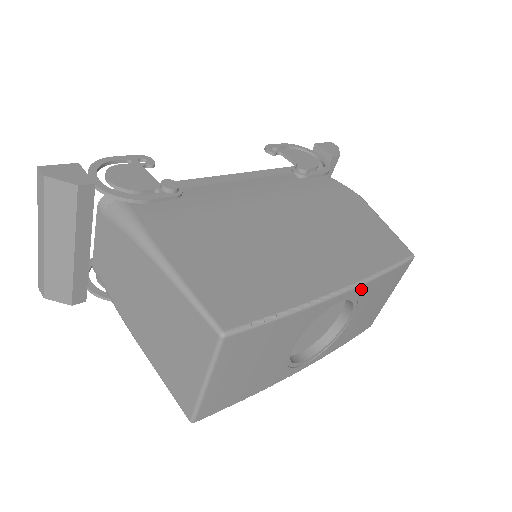
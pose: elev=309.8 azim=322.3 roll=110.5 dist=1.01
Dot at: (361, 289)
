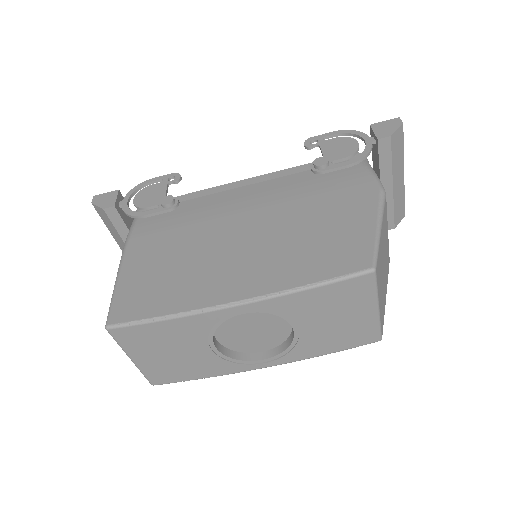
Dot at: (270, 303)
